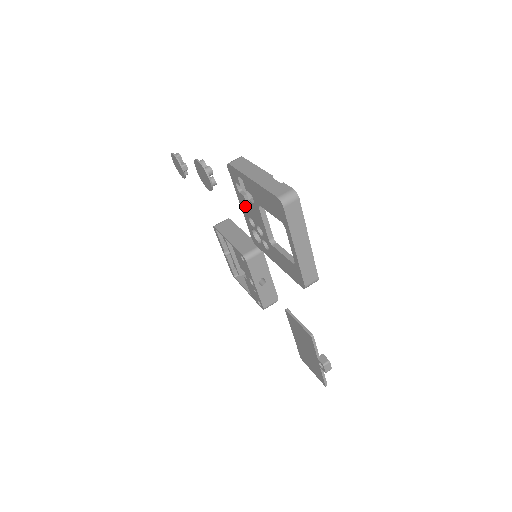
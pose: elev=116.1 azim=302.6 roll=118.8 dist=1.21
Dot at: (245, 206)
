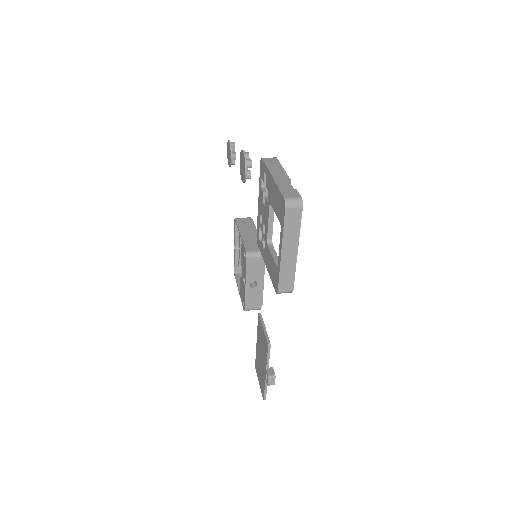
Dot at: (261, 202)
